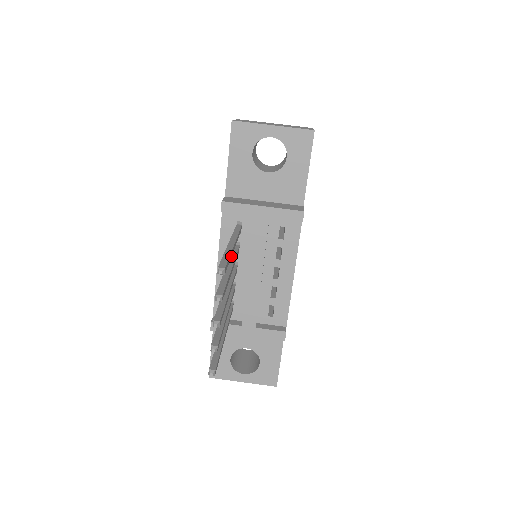
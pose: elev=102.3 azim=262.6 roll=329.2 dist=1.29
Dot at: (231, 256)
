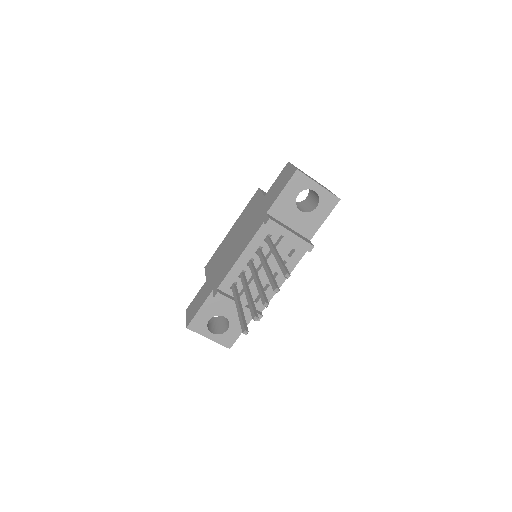
Dot at: occluded
